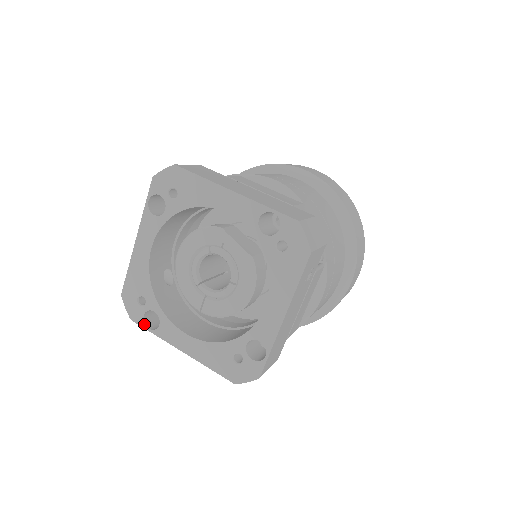
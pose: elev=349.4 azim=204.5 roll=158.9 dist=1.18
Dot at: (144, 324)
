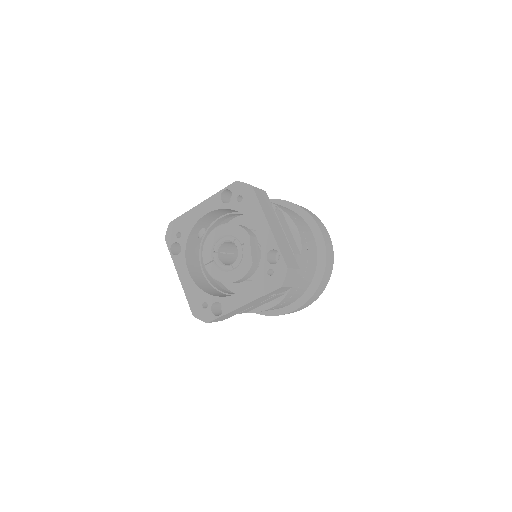
Dot at: (170, 247)
